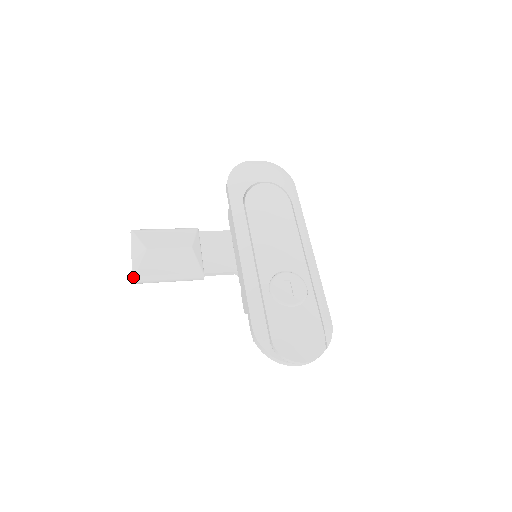
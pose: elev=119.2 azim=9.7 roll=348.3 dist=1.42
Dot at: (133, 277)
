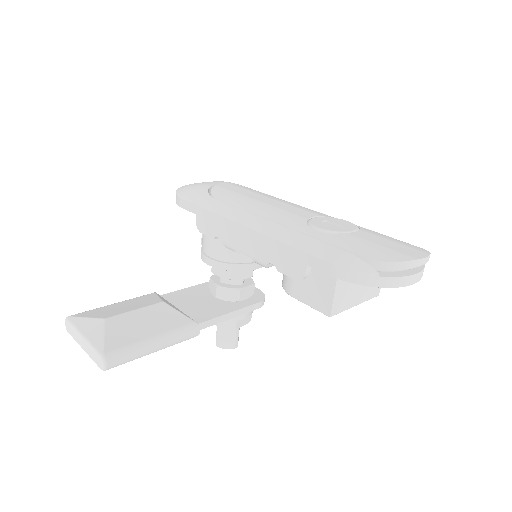
Dot at: (102, 355)
